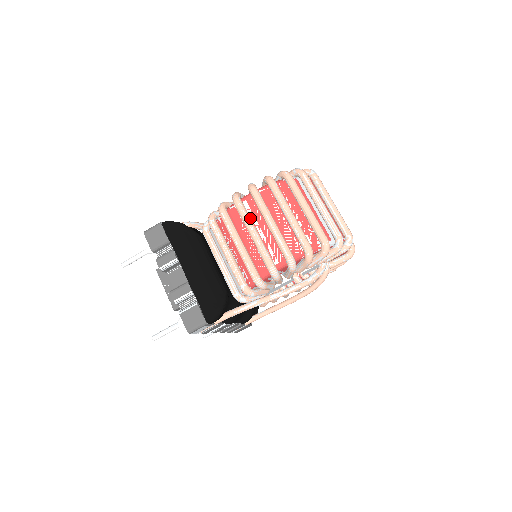
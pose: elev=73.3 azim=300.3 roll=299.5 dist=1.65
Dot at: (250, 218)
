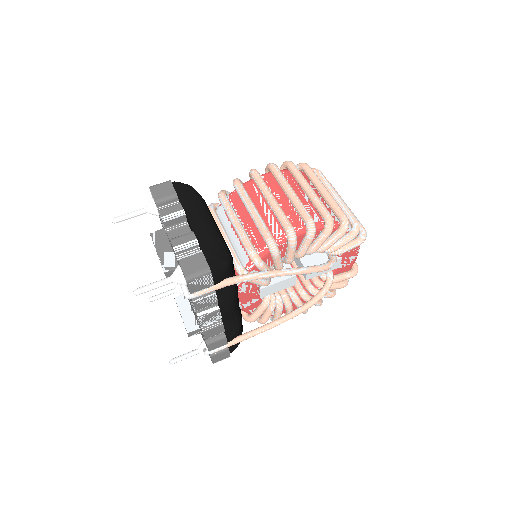
Dot at: occluded
